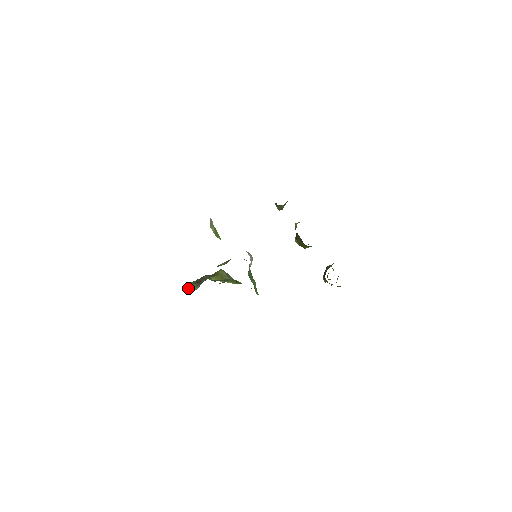
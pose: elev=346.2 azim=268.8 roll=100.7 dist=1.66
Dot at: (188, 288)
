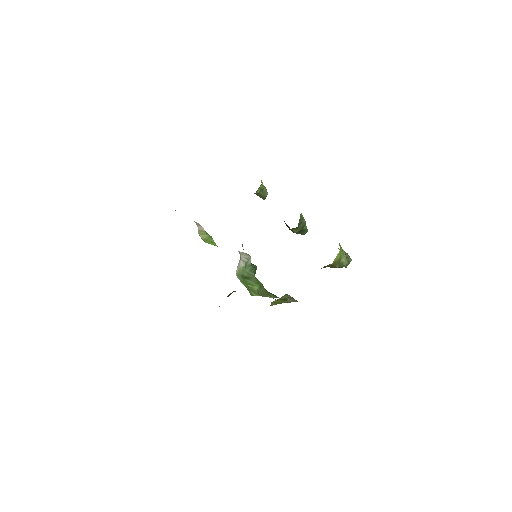
Dot at: occluded
